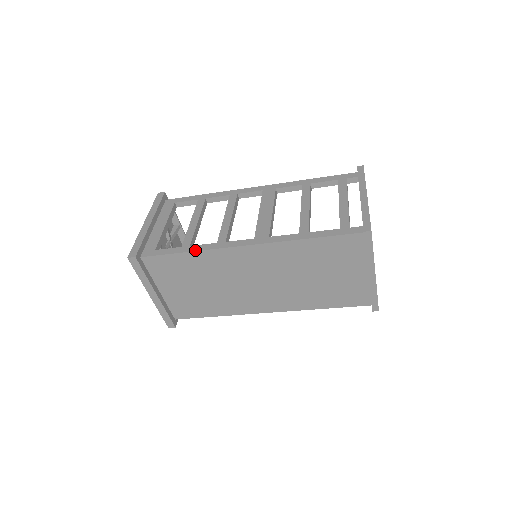
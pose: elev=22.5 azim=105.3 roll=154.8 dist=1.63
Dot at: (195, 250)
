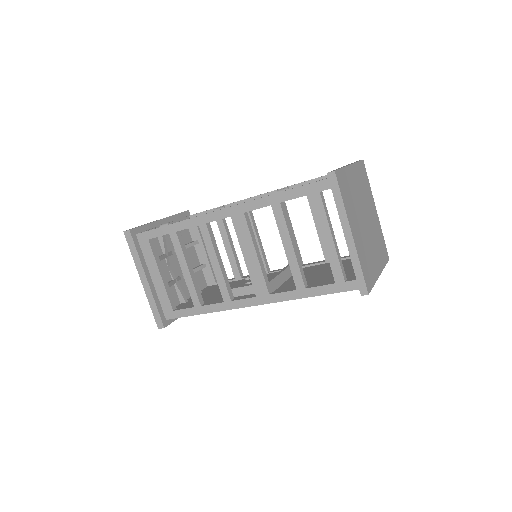
Dot at: (209, 312)
